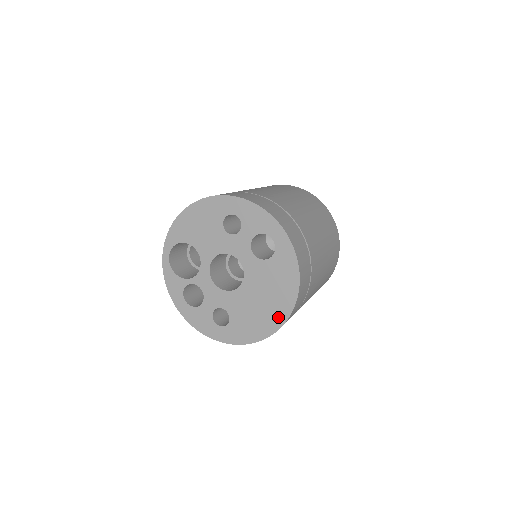
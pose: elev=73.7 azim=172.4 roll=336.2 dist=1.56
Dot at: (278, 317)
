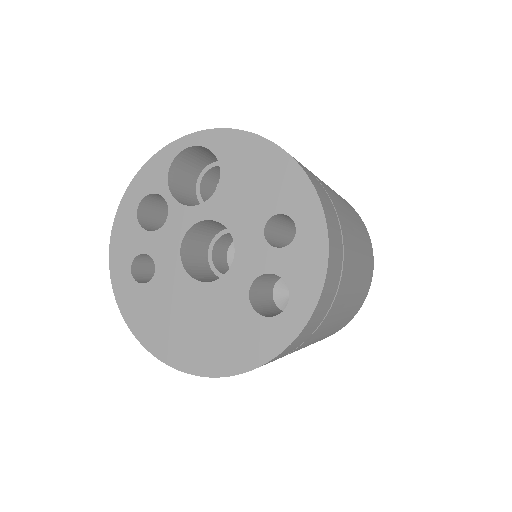
Dot at: (182, 357)
